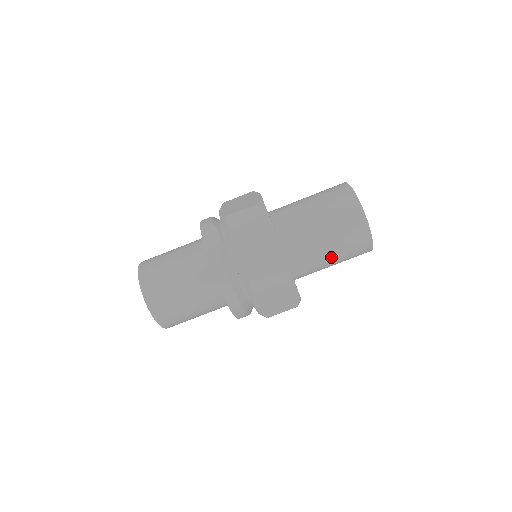
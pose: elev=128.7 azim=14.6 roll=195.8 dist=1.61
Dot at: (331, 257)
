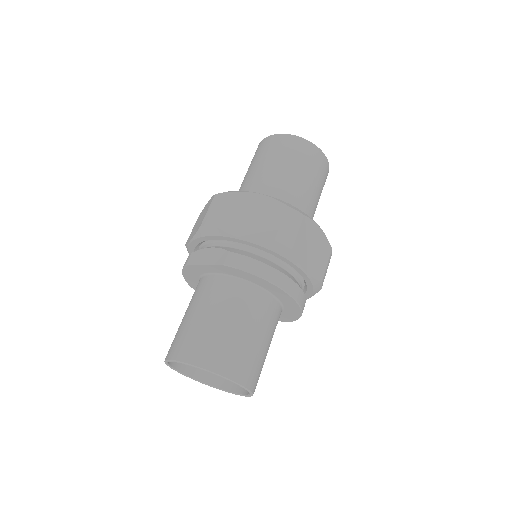
Dot at: (310, 188)
